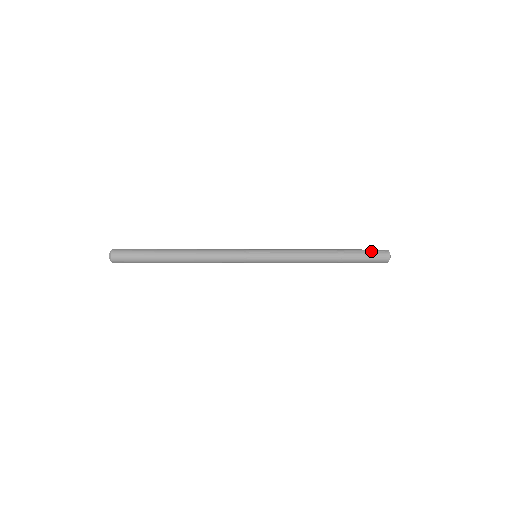
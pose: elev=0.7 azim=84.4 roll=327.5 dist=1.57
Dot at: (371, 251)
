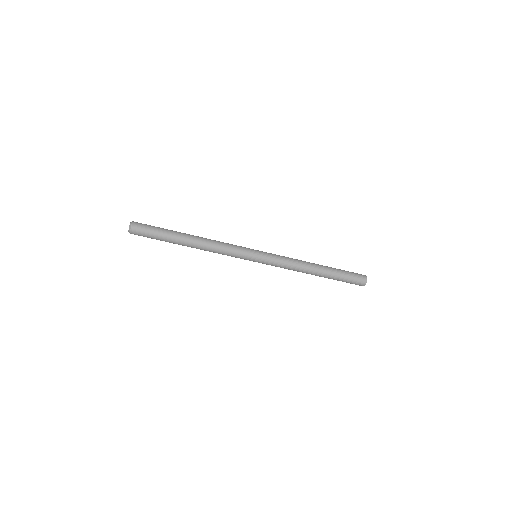
Dot at: (352, 272)
